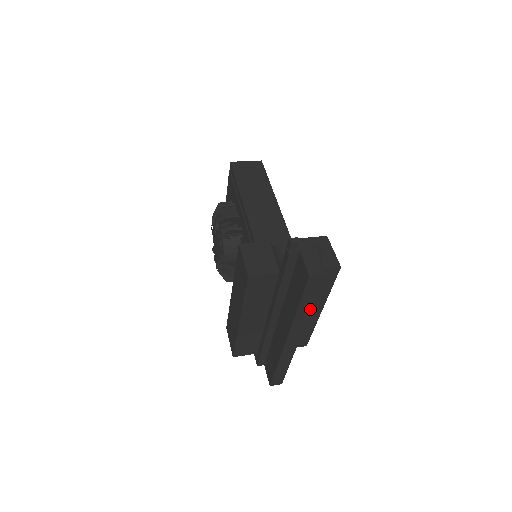
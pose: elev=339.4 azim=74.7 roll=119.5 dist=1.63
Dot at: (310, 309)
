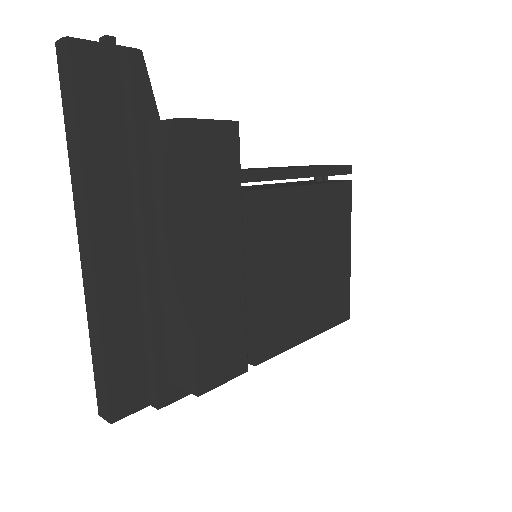
Dot at: (79, 146)
